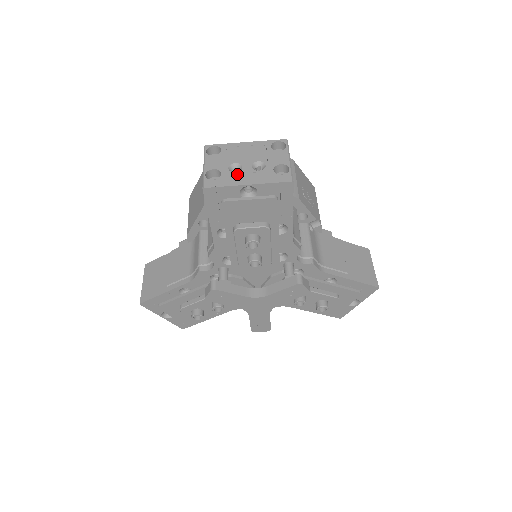
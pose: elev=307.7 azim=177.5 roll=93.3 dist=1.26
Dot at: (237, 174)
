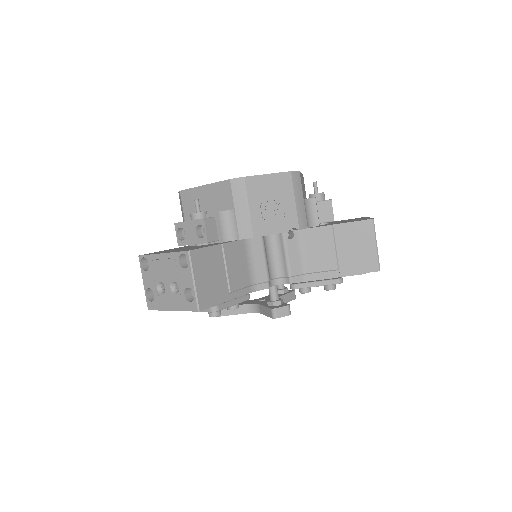
Dot at: (163, 297)
